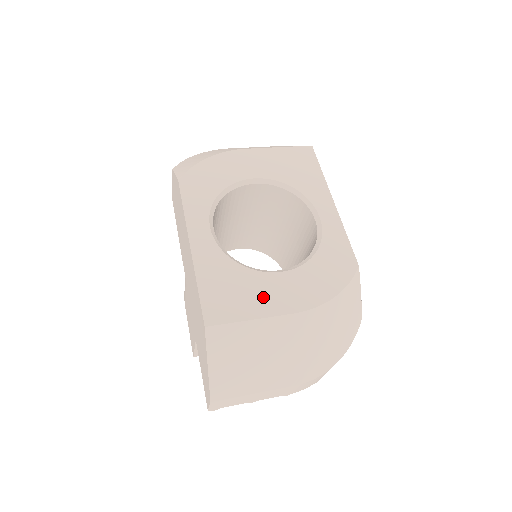
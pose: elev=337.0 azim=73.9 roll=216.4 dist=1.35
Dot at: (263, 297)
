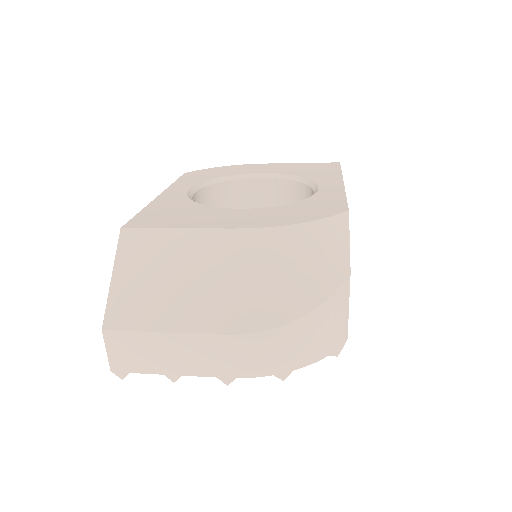
Dot at: (205, 218)
